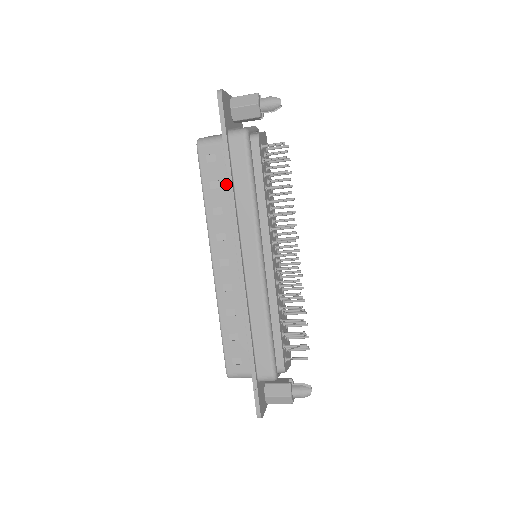
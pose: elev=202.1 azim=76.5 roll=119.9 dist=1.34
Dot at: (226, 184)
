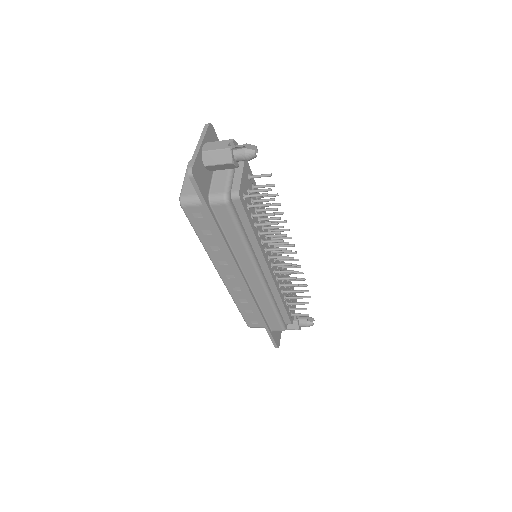
Dot at: occluded
